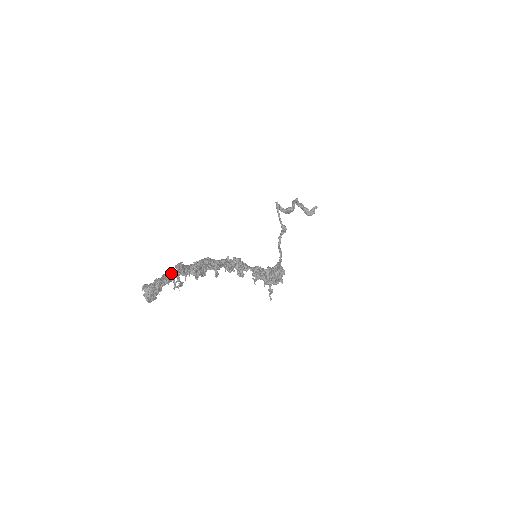
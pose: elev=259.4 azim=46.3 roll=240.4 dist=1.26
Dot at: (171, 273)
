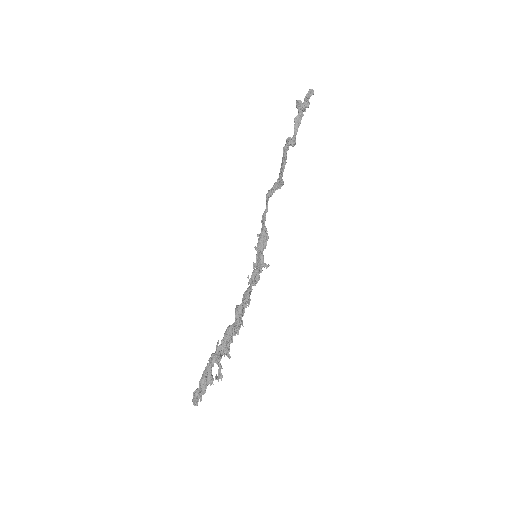
Dot at: (210, 372)
